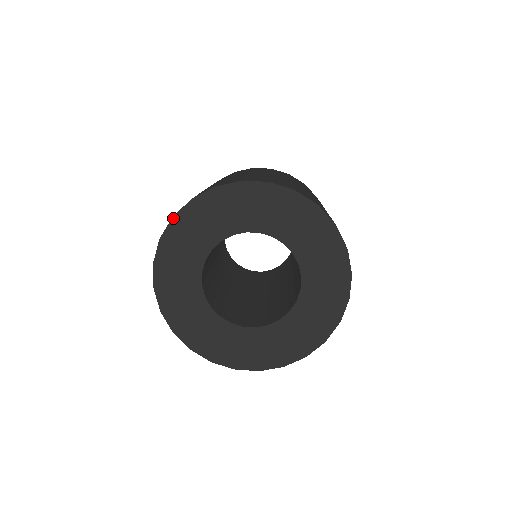
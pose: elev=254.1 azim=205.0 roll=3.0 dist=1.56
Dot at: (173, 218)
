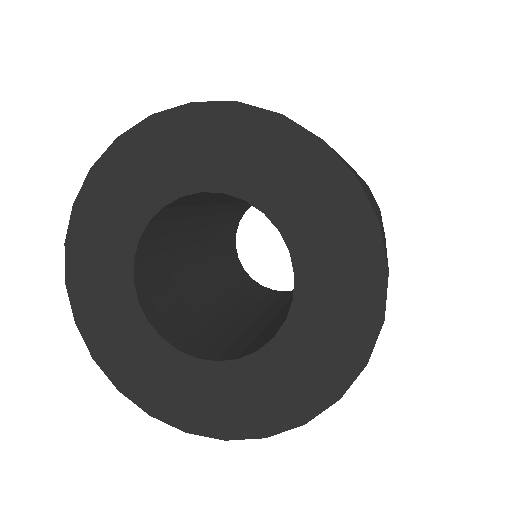
Dot at: (192, 104)
